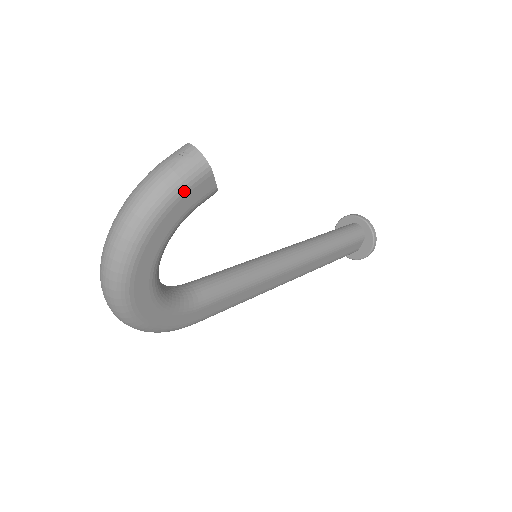
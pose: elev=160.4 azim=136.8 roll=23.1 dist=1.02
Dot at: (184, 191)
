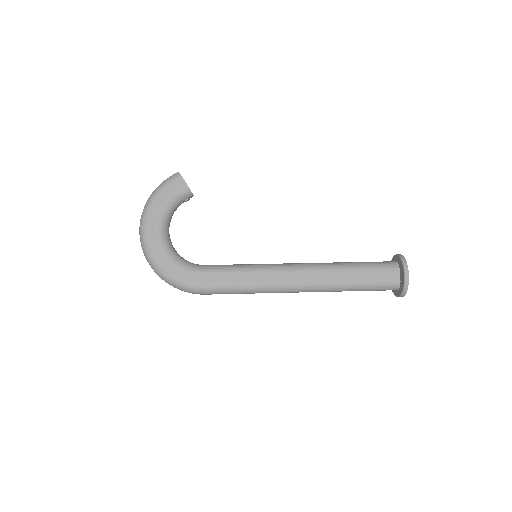
Dot at: (168, 185)
